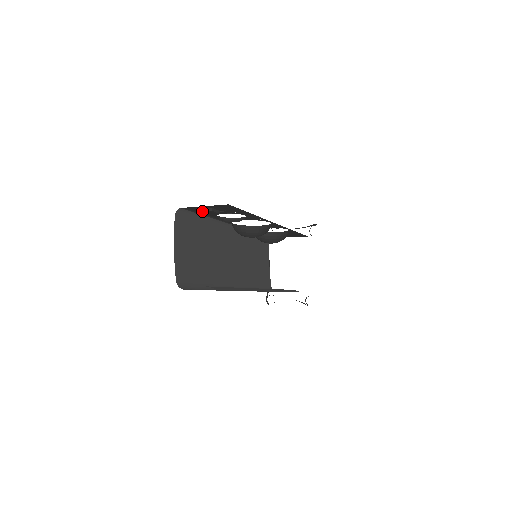
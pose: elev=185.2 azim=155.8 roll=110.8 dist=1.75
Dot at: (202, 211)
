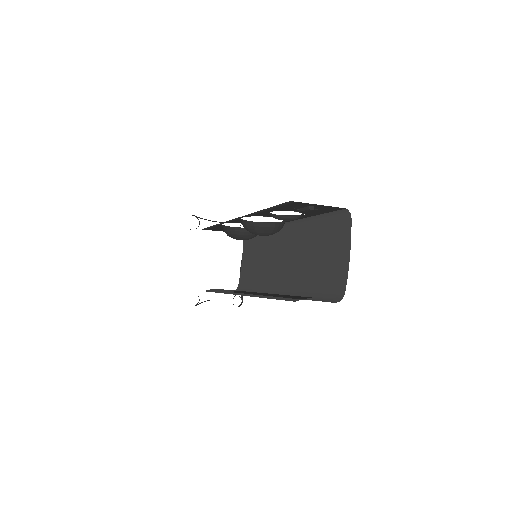
Dot at: (289, 206)
